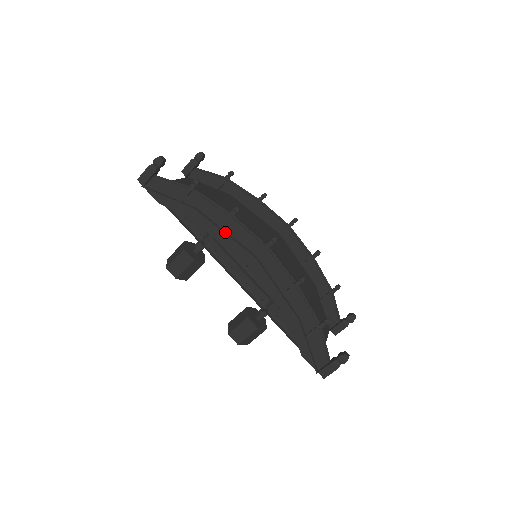
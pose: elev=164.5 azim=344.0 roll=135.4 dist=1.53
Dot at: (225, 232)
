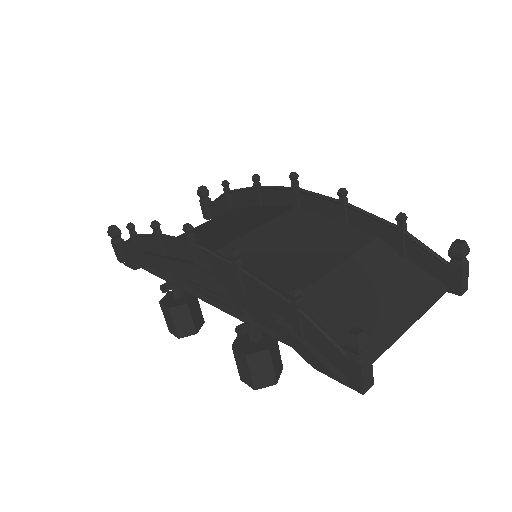
Dot at: (166, 257)
